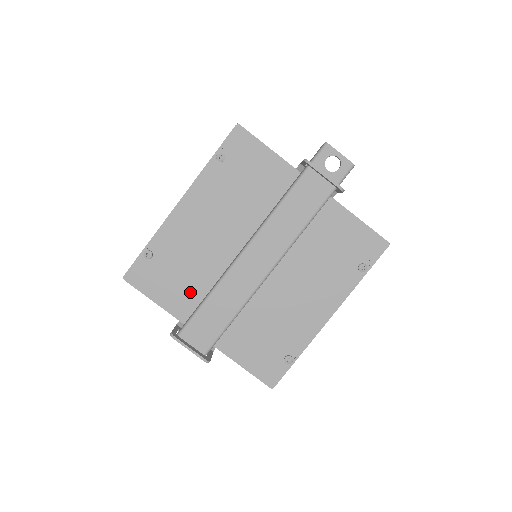
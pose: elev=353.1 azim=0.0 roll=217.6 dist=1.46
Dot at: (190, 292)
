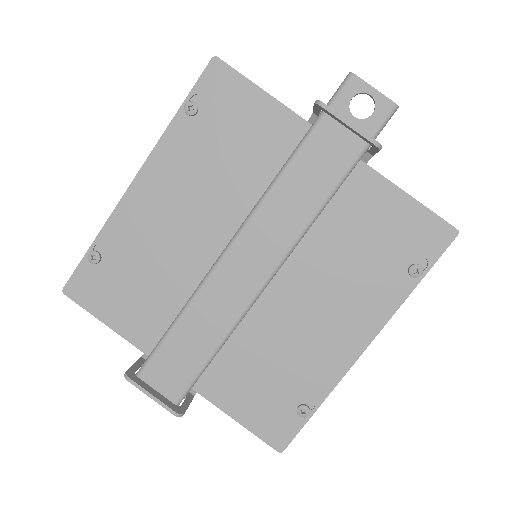
Dot at: (156, 311)
